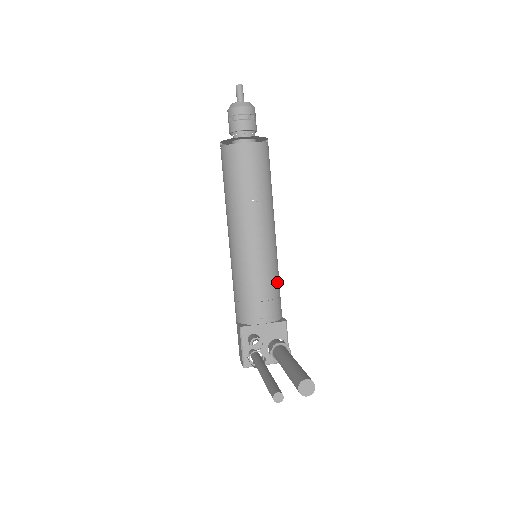
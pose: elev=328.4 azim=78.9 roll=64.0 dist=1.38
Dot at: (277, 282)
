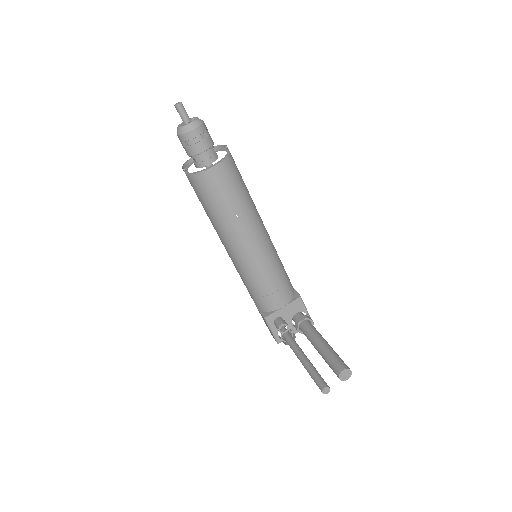
Dot at: (282, 268)
